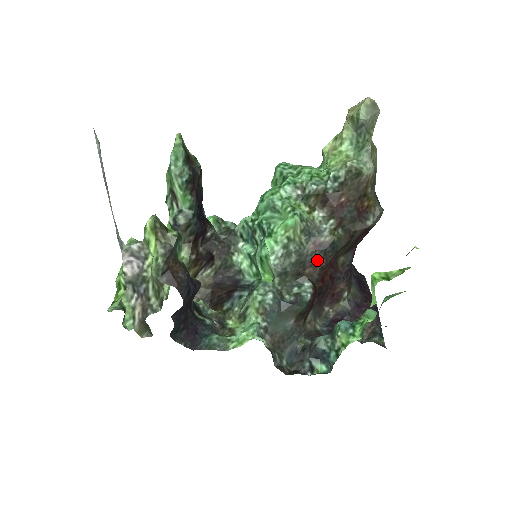
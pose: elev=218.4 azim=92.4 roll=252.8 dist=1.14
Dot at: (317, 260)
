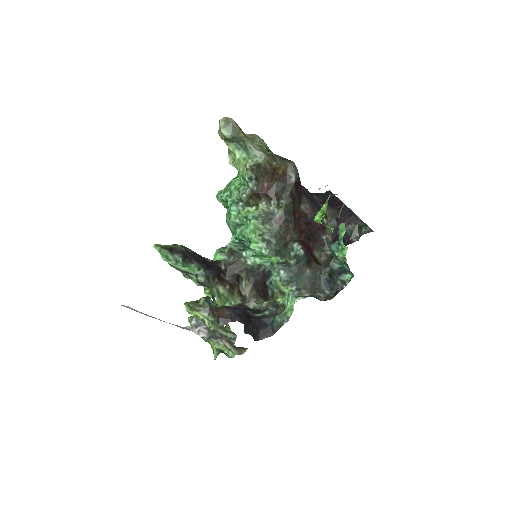
Dot at: (287, 228)
